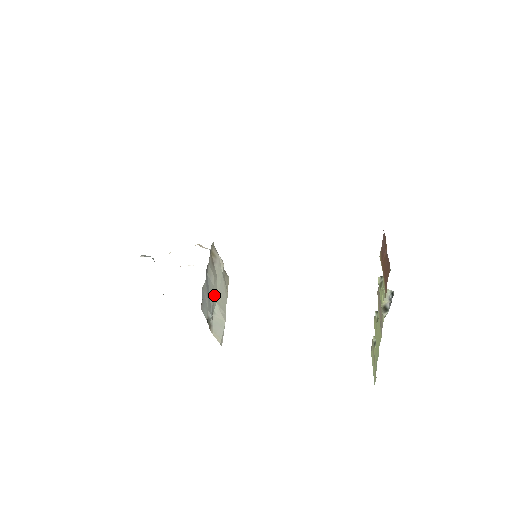
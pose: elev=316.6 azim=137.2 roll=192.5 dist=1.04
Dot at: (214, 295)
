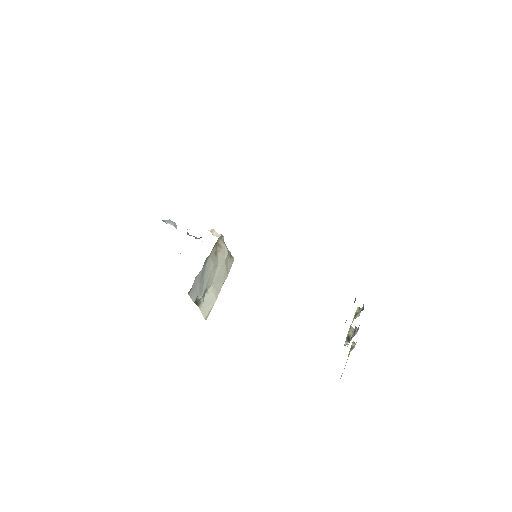
Dot at: (210, 279)
